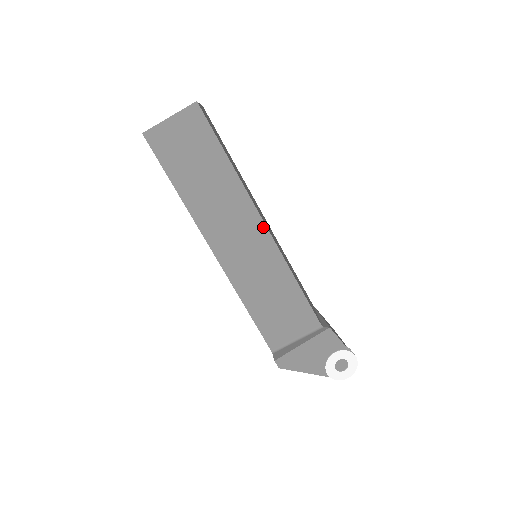
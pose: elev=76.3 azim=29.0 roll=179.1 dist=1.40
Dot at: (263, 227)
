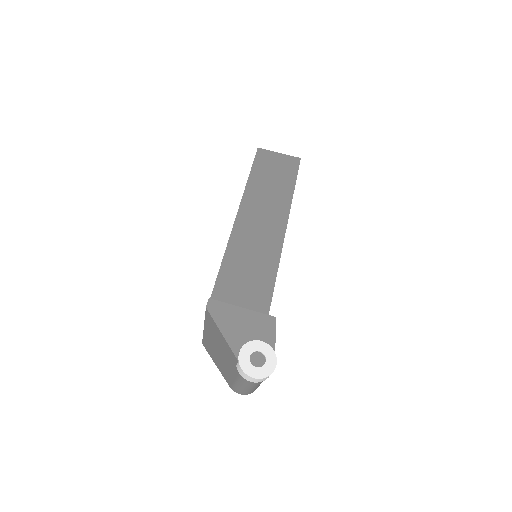
Dot at: (284, 228)
